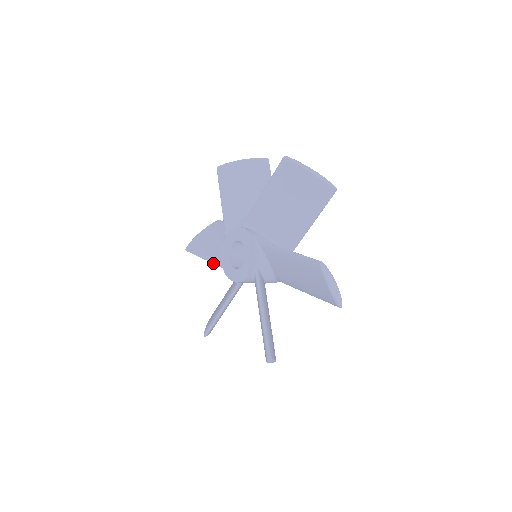
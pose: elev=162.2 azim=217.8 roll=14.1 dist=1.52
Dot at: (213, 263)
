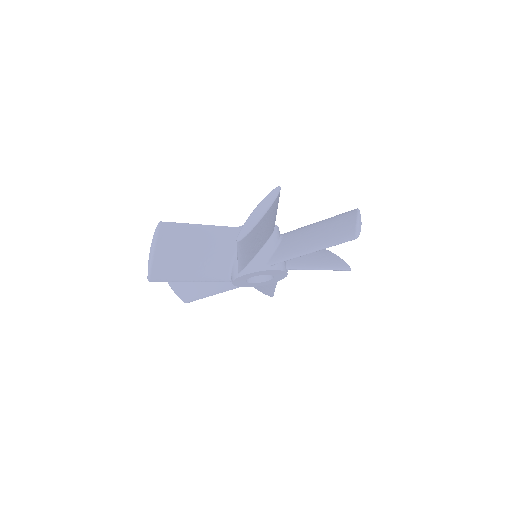
Dot at: occluded
